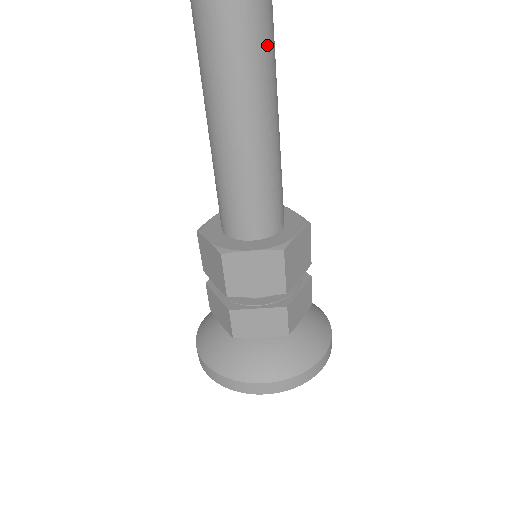
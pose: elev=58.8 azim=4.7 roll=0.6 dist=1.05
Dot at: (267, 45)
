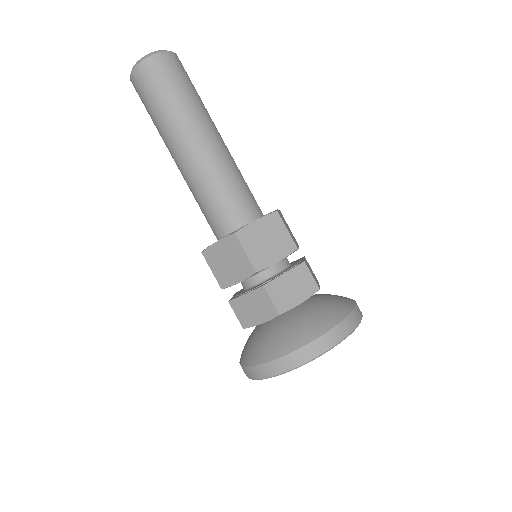
Dot at: (197, 94)
